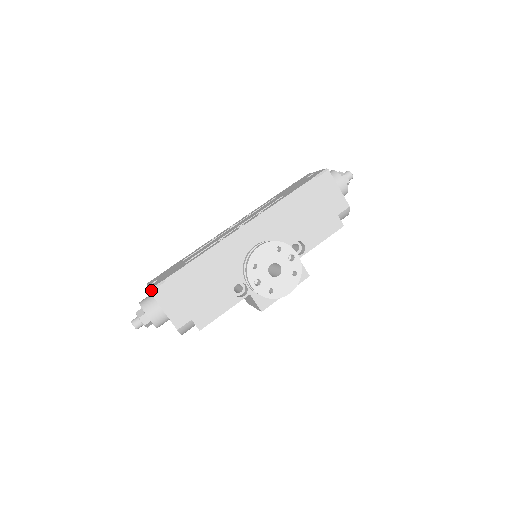
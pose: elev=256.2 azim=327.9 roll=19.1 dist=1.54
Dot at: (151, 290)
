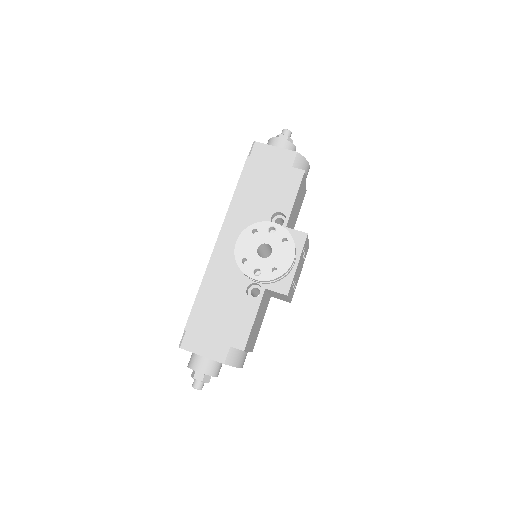
Dot at: (180, 346)
